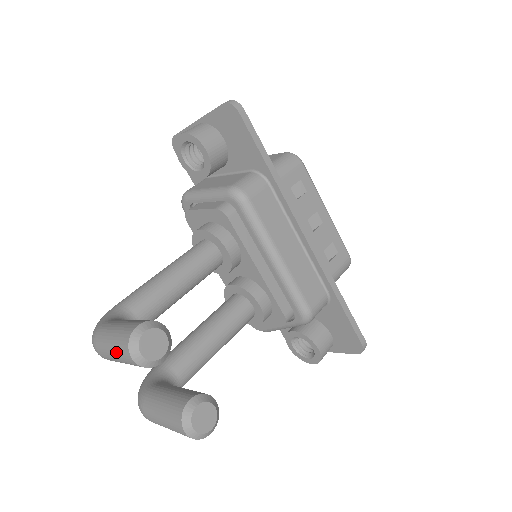
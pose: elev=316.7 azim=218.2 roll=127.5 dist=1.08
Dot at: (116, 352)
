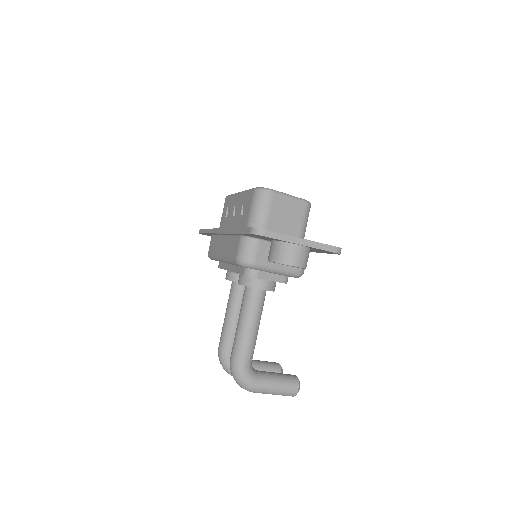
Dot at: occluded
